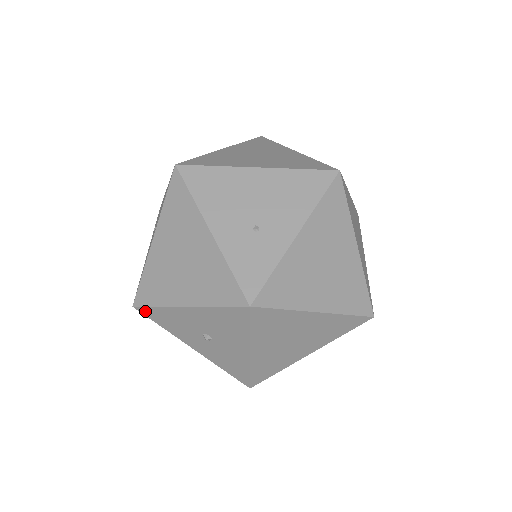
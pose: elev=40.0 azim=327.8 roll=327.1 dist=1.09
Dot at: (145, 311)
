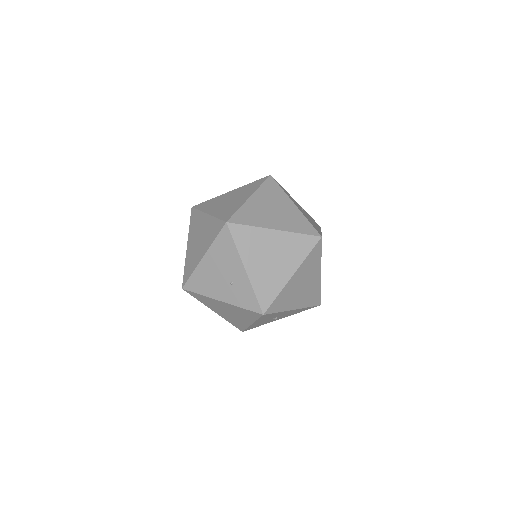
Dot at: occluded
